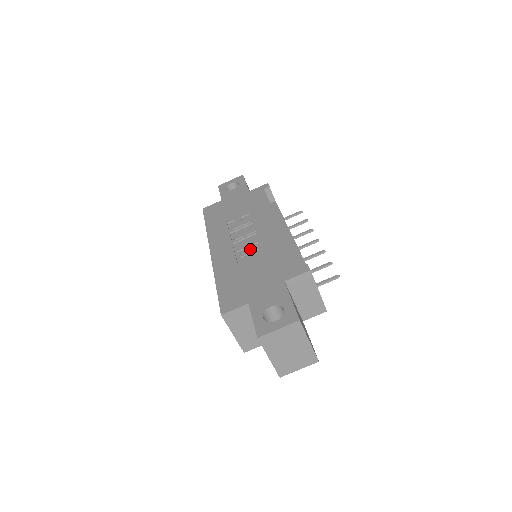
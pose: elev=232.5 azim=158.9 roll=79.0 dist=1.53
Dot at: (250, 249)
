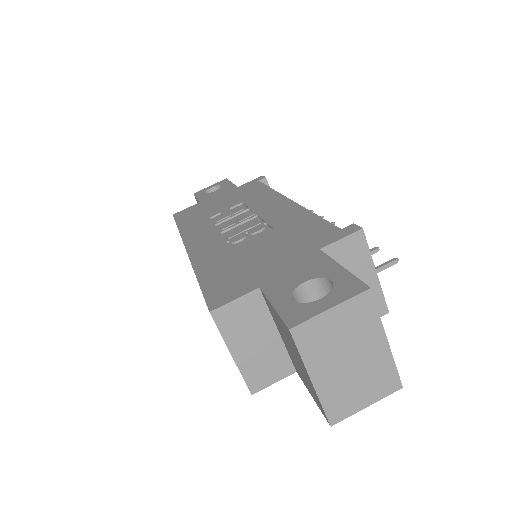
Dot at: (249, 231)
